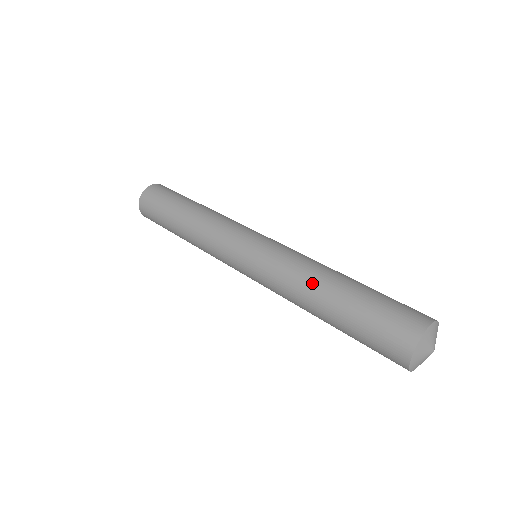
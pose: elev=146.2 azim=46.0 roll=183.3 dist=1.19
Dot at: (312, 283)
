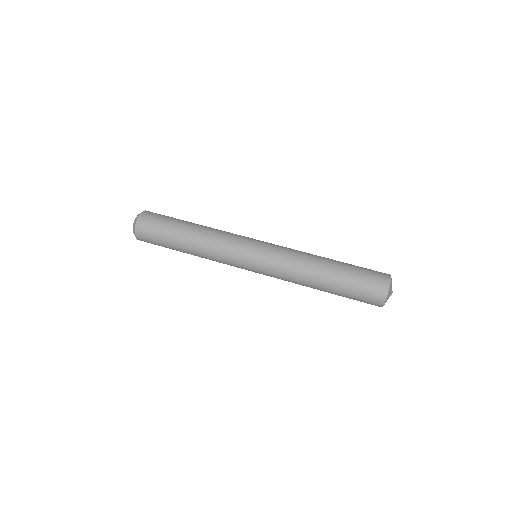
Dot at: (309, 284)
